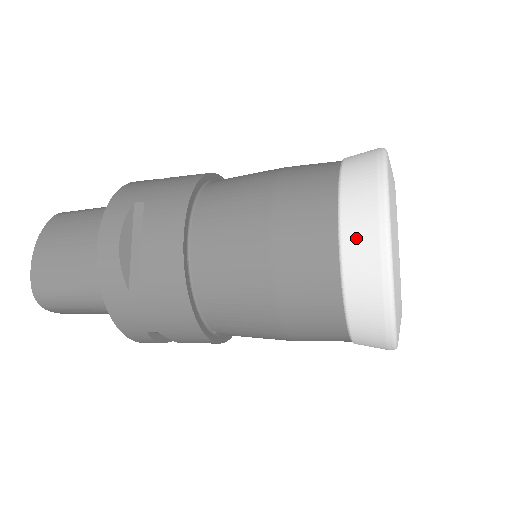
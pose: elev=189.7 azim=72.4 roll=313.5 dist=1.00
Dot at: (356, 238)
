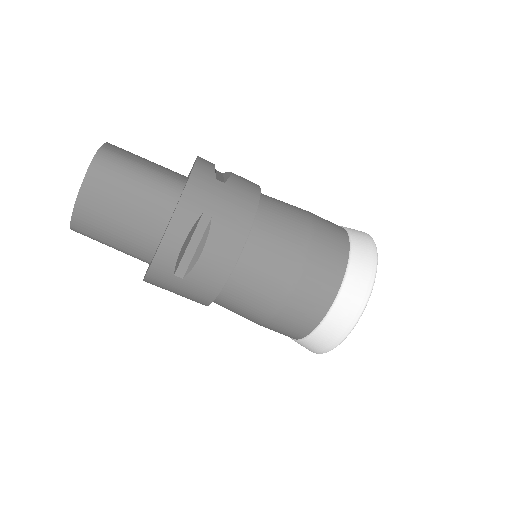
Dot at: (357, 232)
